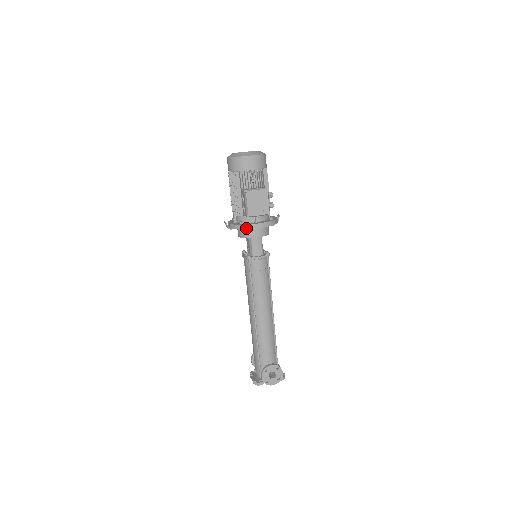
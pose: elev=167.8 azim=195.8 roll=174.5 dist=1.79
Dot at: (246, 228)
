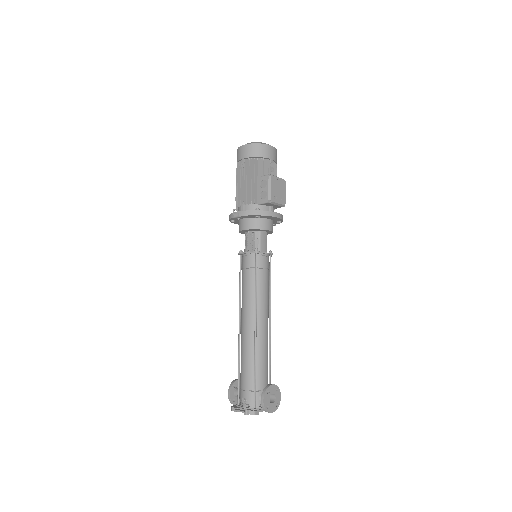
Dot at: (265, 214)
